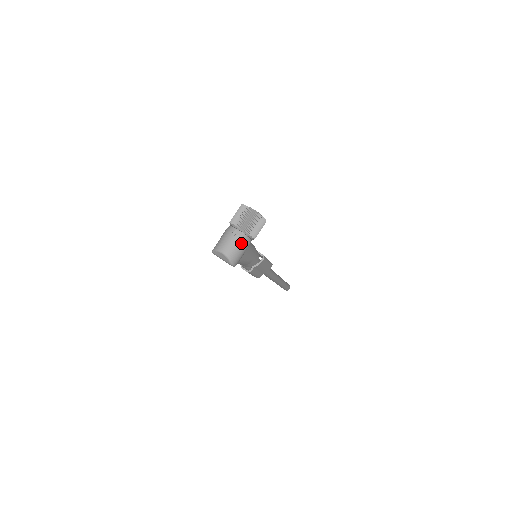
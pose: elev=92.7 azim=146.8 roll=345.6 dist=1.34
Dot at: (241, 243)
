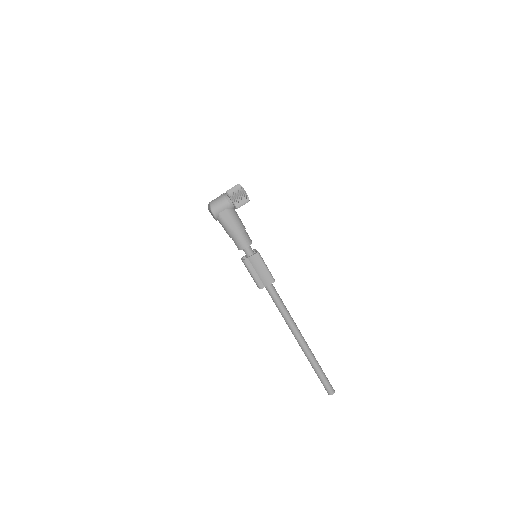
Dot at: (223, 199)
